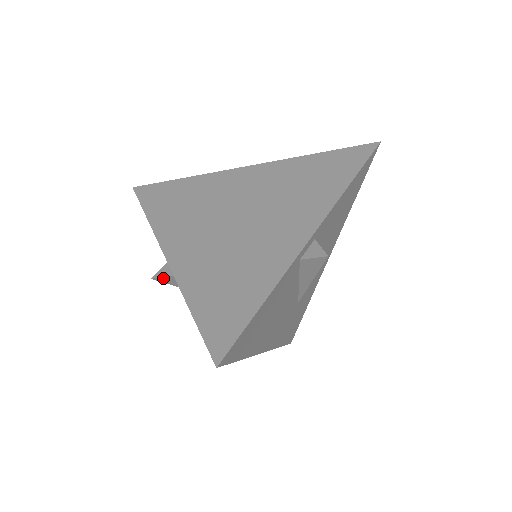
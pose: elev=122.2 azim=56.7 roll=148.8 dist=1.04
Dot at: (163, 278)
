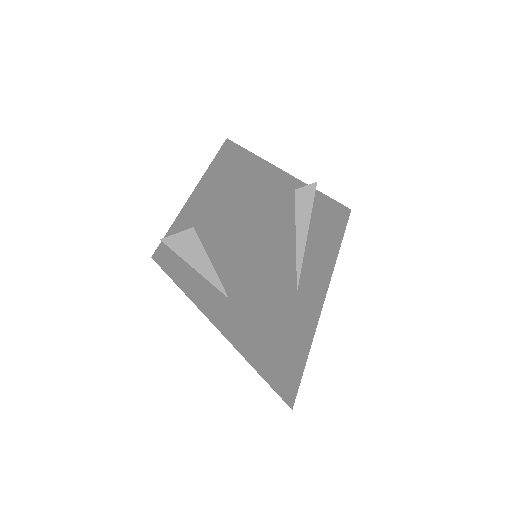
Dot at: (172, 238)
